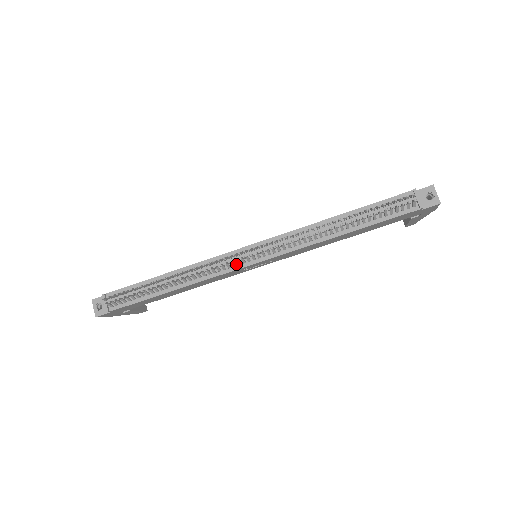
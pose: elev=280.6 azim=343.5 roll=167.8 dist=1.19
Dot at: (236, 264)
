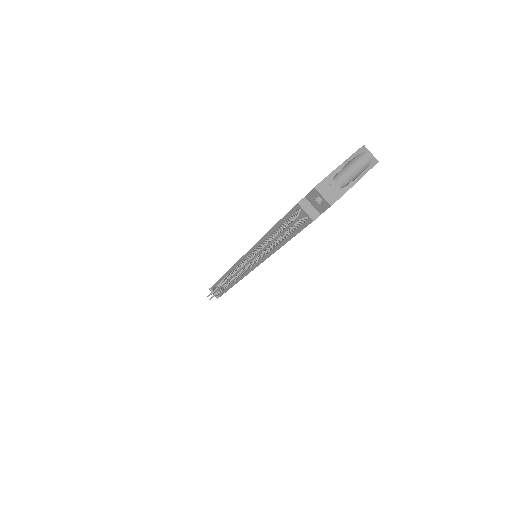
Dot at: (245, 271)
